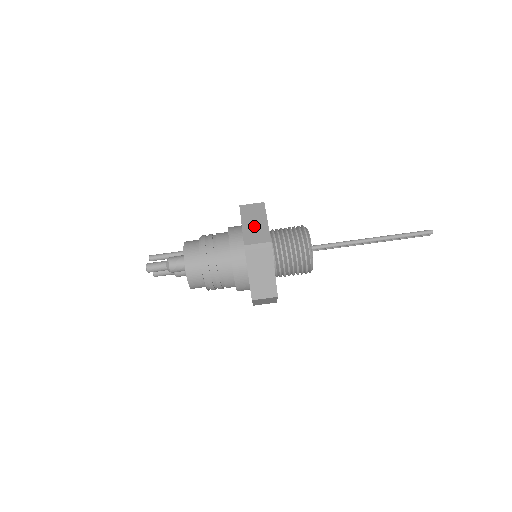
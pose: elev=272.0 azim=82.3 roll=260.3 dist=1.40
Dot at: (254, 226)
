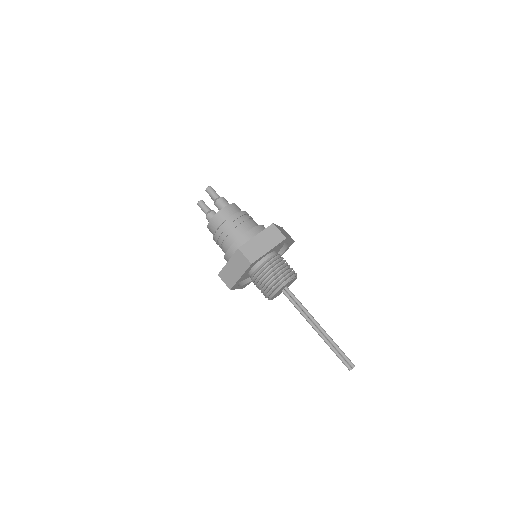
Dot at: (283, 231)
